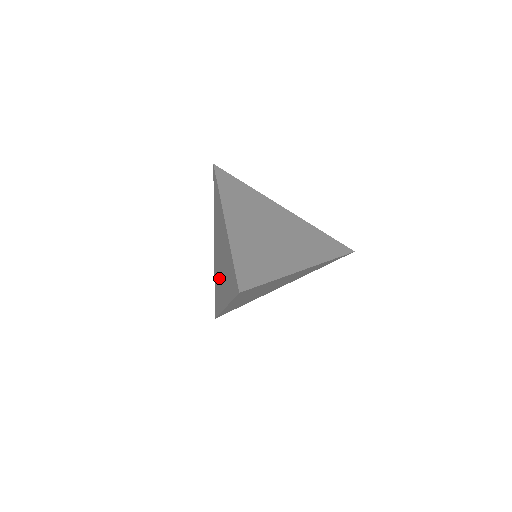
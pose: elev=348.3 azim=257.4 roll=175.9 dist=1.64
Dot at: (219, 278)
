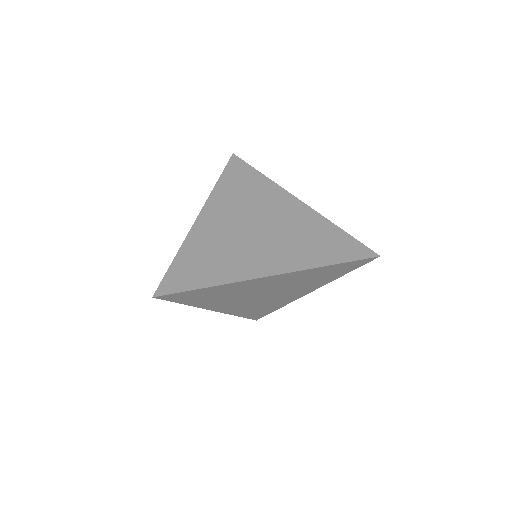
Dot at: occluded
